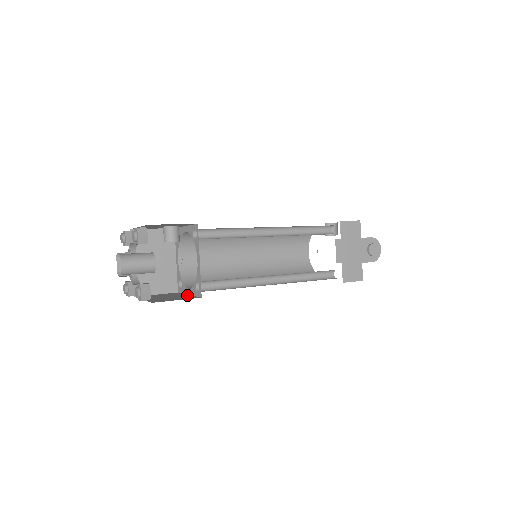
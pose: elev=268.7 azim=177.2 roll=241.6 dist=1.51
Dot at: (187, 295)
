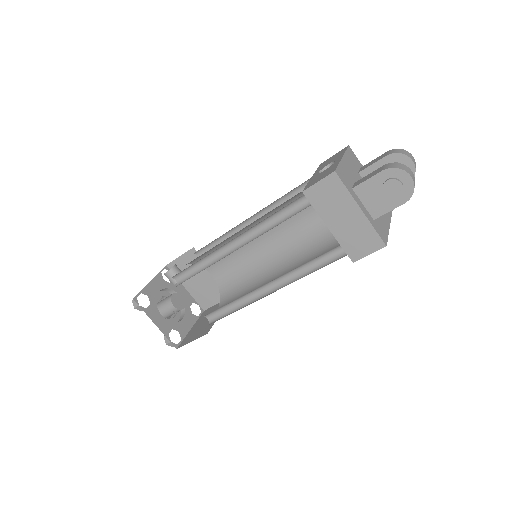
Dot at: occluded
